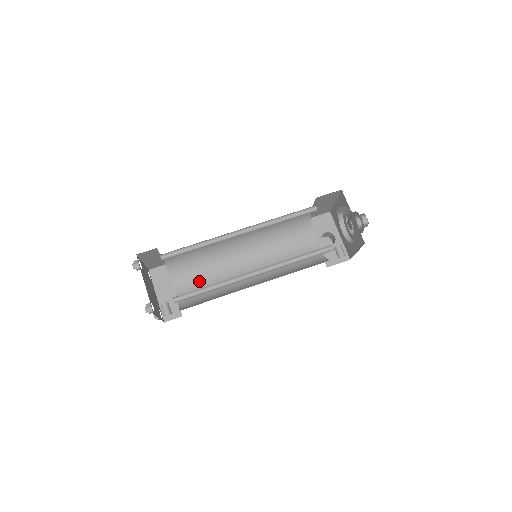
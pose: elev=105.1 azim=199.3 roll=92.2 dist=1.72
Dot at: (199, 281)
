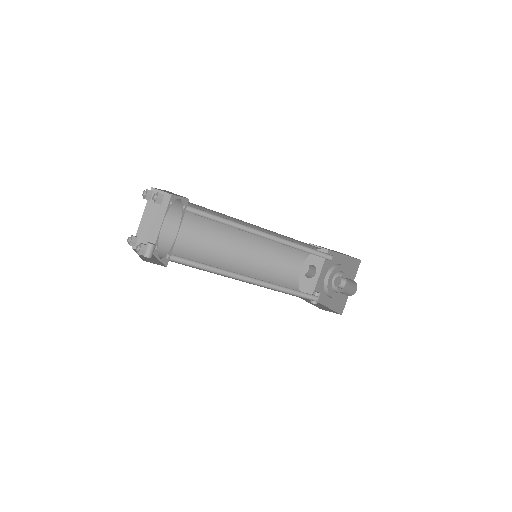
Dot at: (189, 233)
